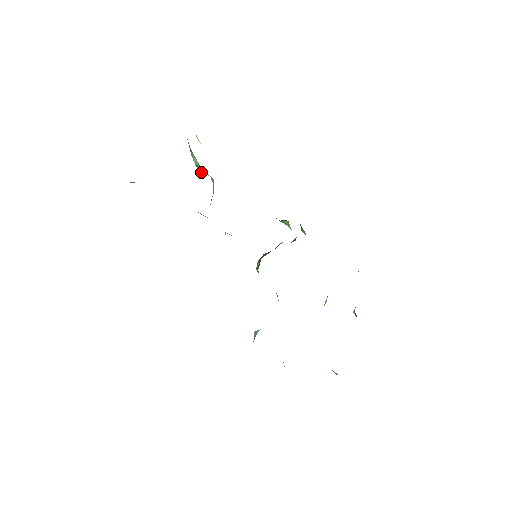
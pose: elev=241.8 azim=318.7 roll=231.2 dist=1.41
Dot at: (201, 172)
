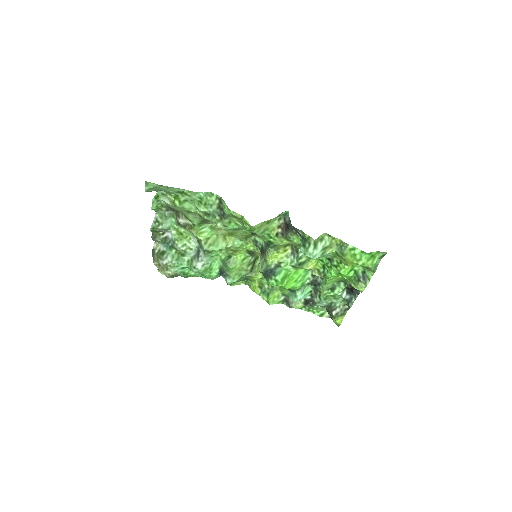
Dot at: (177, 261)
